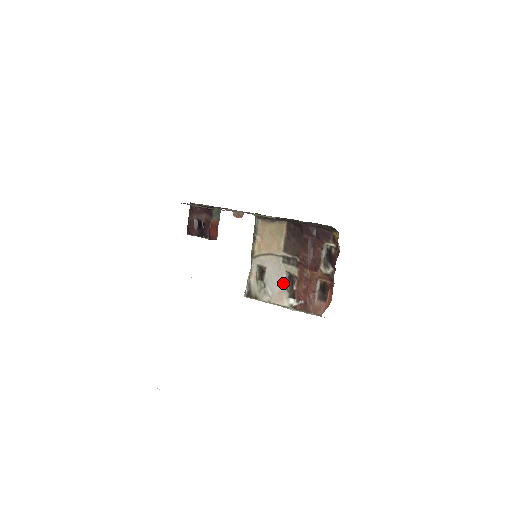
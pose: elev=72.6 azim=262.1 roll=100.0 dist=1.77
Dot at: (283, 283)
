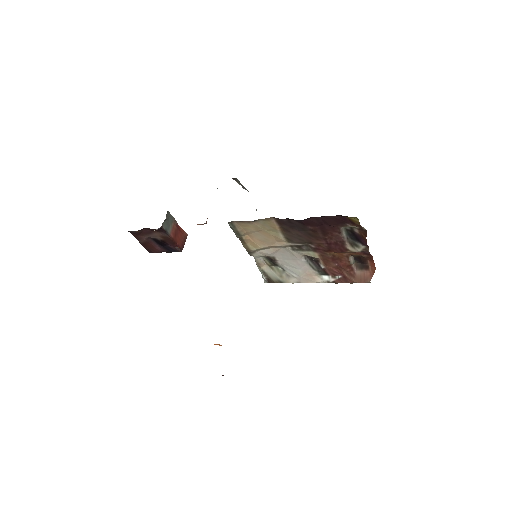
Dot at: (305, 265)
